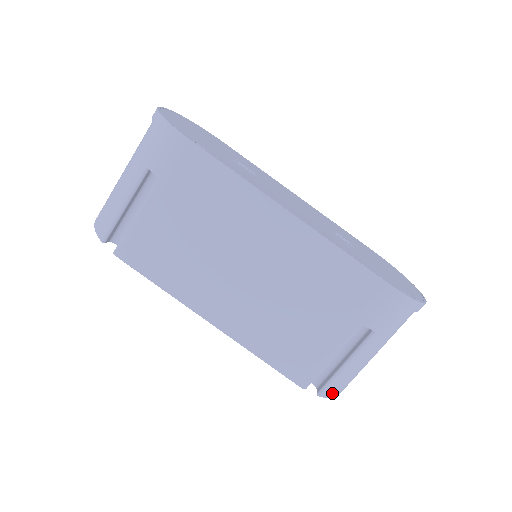
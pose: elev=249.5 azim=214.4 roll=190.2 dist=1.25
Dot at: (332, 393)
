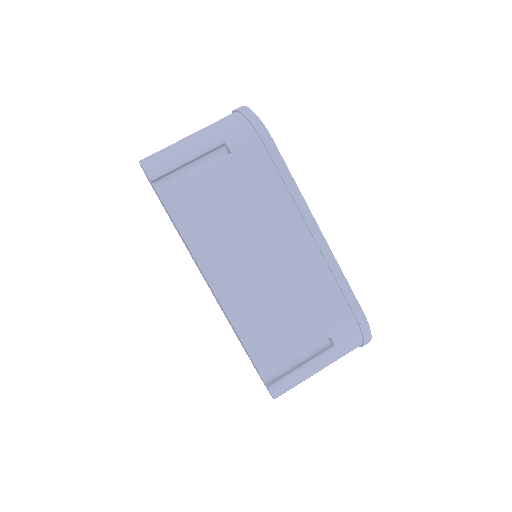
Dot at: (278, 391)
